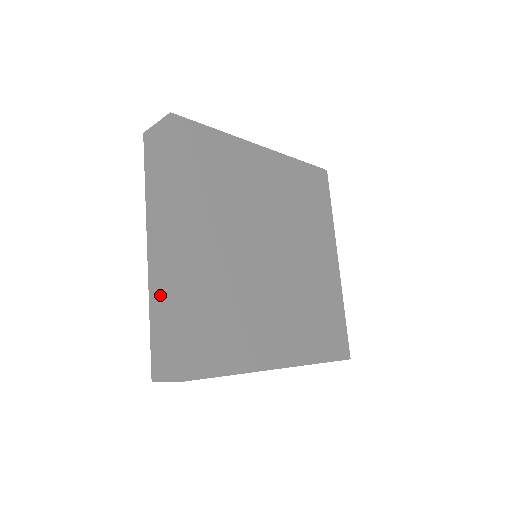
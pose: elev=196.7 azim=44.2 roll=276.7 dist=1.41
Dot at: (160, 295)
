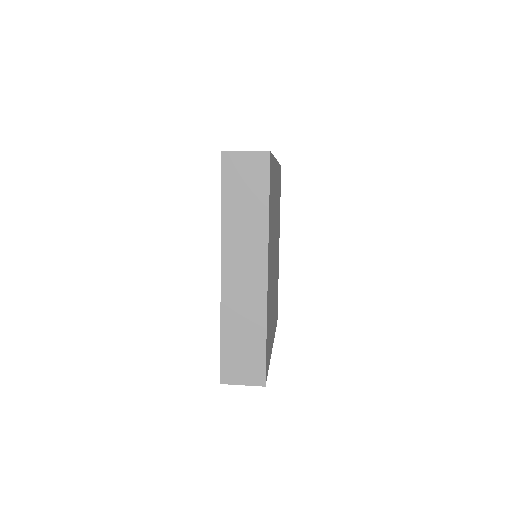
Dot at: (239, 316)
